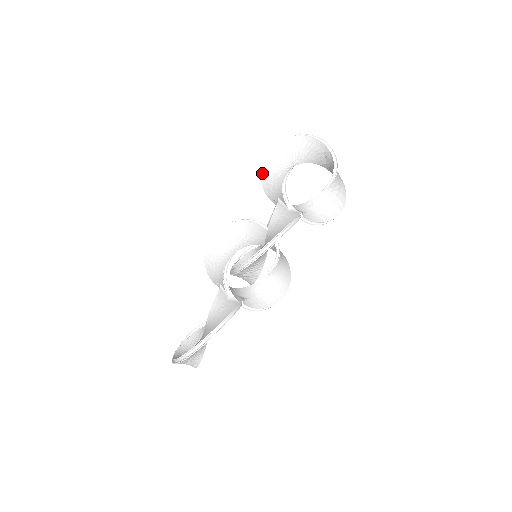
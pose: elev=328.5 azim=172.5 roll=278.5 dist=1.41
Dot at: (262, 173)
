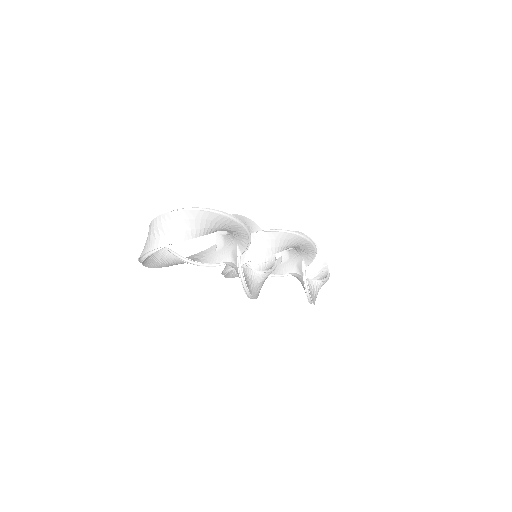
Dot at: occluded
